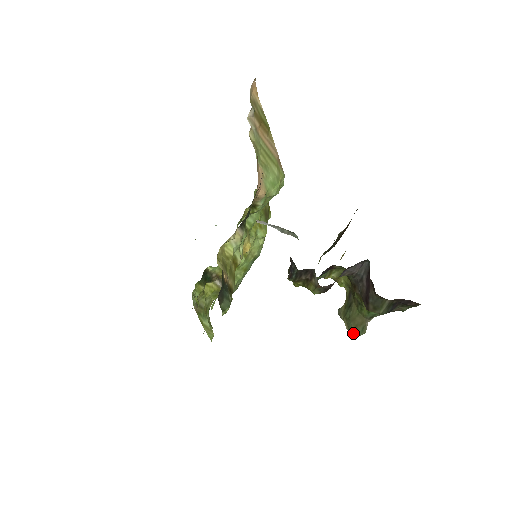
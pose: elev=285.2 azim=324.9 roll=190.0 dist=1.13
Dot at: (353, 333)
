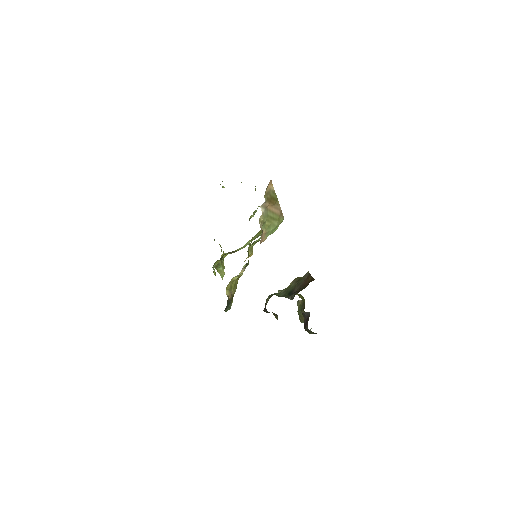
Dot at: (300, 320)
